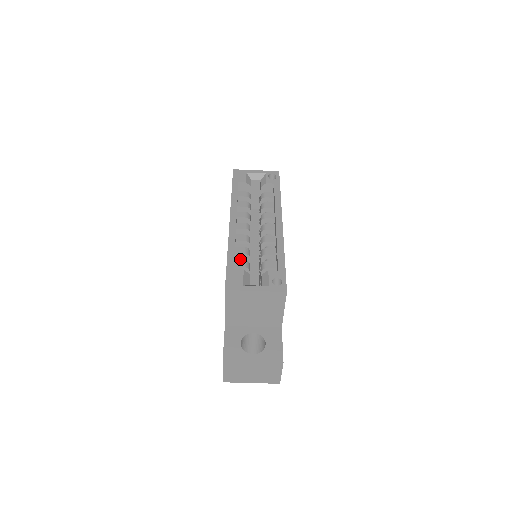
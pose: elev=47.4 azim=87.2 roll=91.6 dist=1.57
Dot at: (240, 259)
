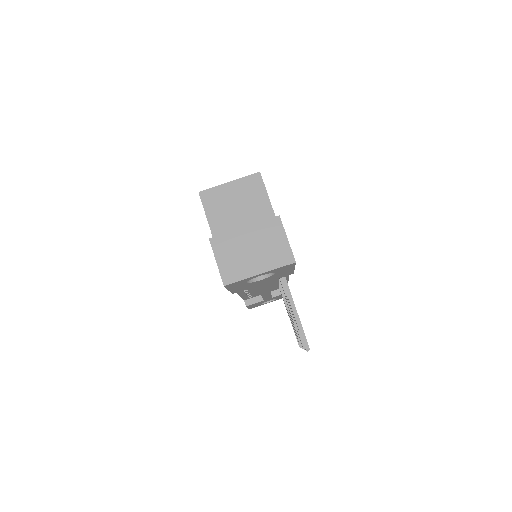
Dot at: occluded
